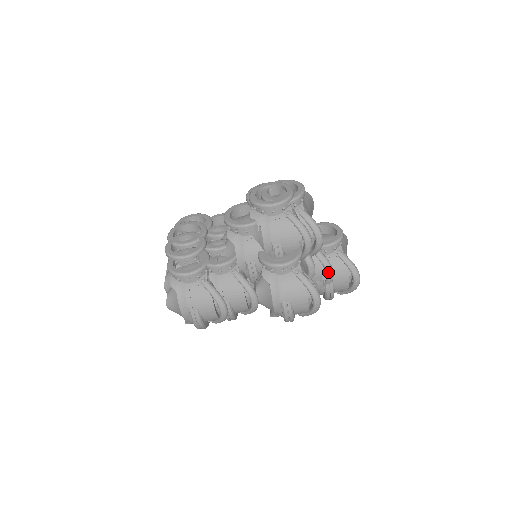
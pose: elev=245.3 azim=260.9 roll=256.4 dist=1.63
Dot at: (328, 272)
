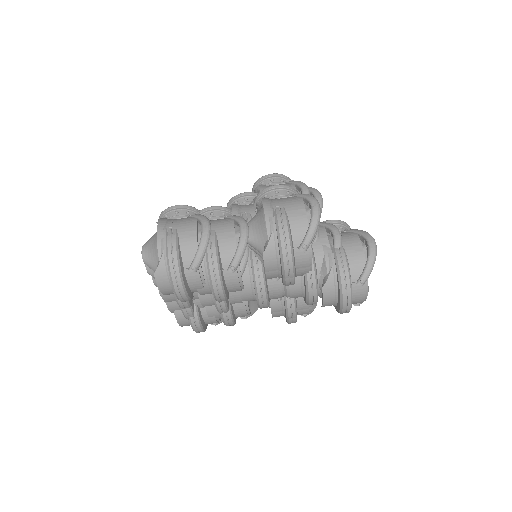
Dot at: (334, 230)
